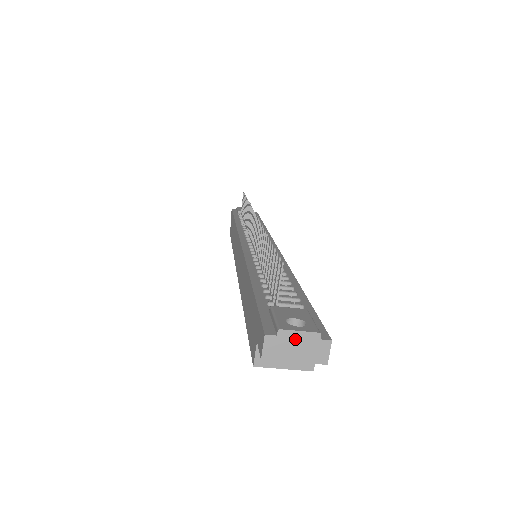
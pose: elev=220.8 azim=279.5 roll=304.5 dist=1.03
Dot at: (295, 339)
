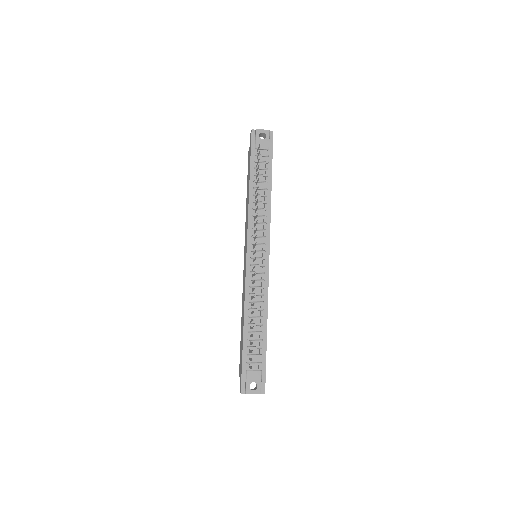
Dot at: occluded
